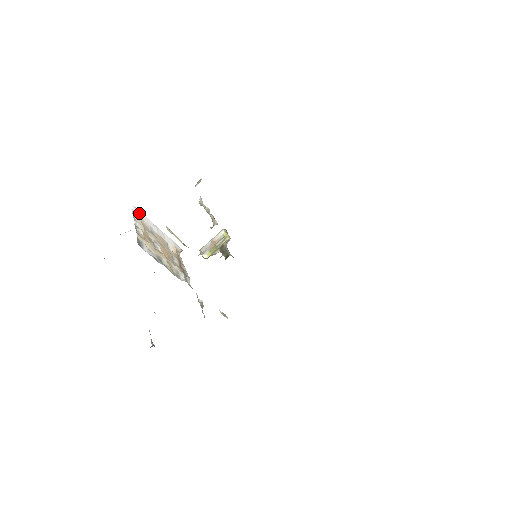
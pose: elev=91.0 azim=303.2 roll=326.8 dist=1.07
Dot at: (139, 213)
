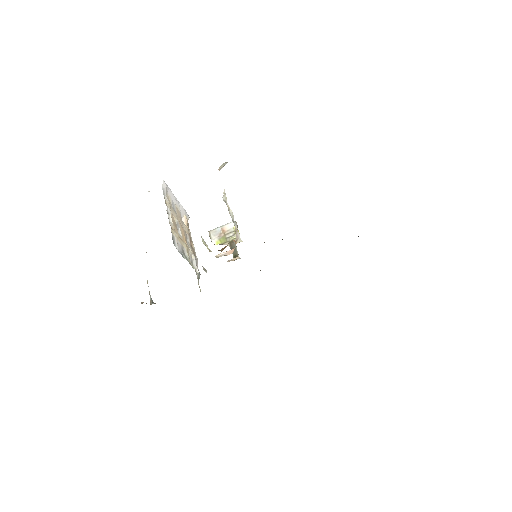
Dot at: (166, 188)
